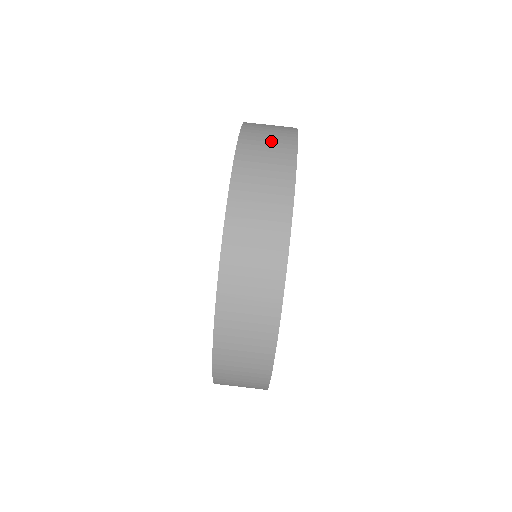
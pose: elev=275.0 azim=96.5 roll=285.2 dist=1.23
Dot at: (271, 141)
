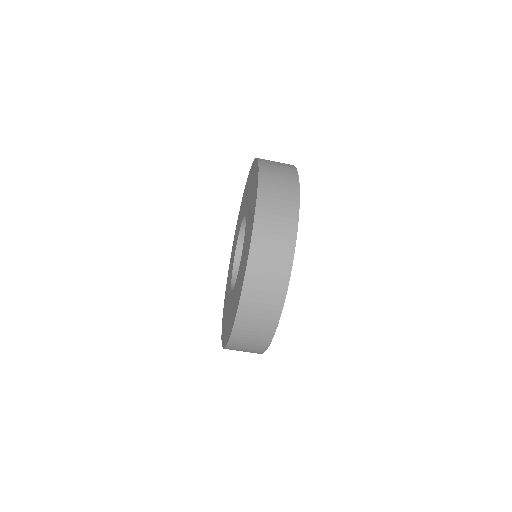
Dot at: (280, 204)
